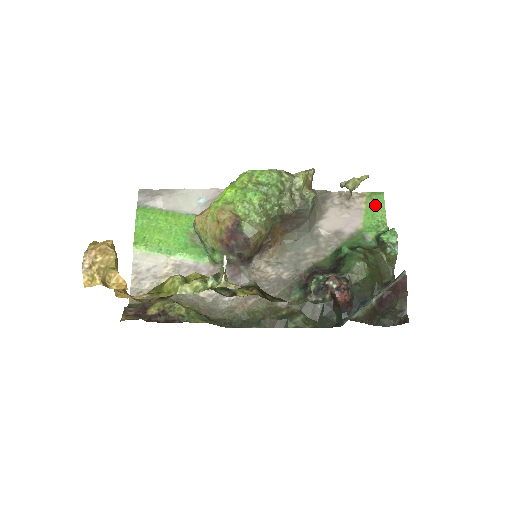
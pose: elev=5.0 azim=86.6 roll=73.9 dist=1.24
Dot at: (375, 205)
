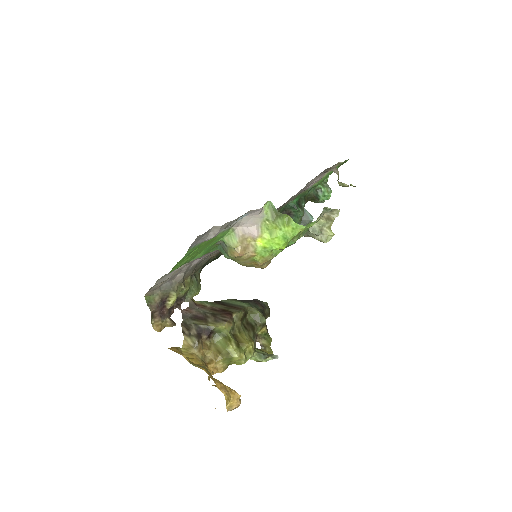
Dot at: (337, 167)
